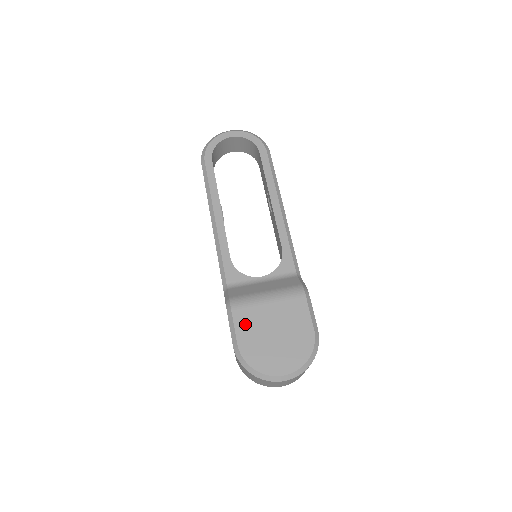
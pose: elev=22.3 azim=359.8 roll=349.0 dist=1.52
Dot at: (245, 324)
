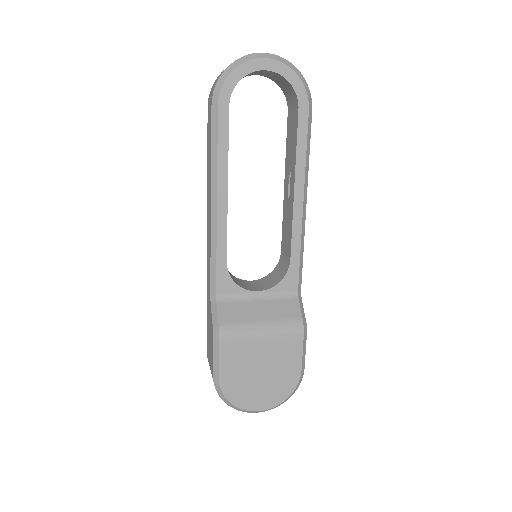
Dot at: (231, 359)
